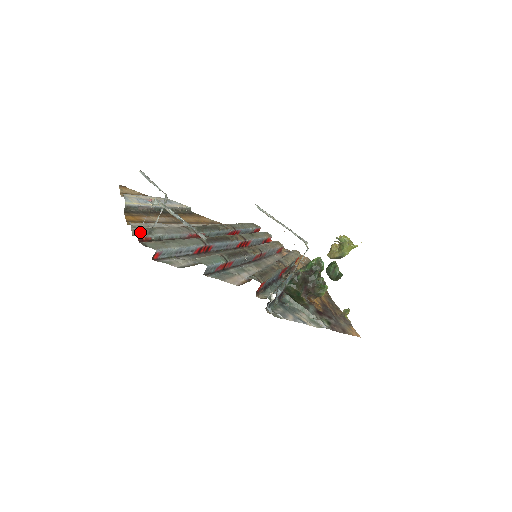
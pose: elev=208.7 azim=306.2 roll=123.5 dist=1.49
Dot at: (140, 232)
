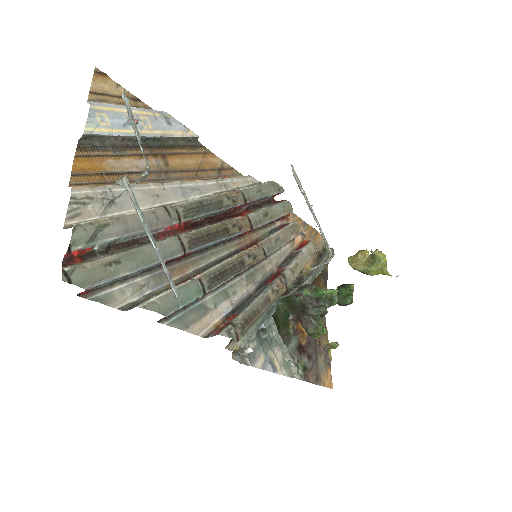
Dot at: (73, 240)
